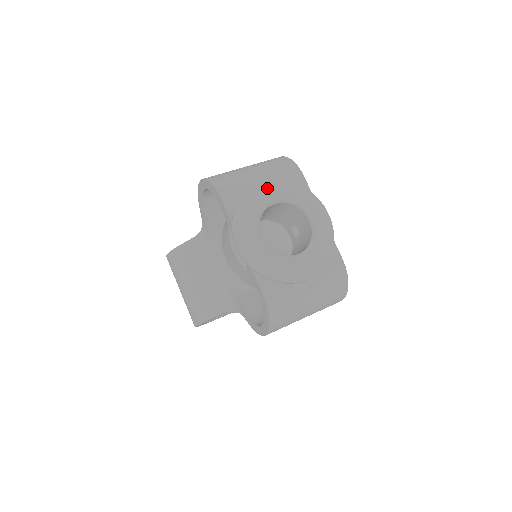
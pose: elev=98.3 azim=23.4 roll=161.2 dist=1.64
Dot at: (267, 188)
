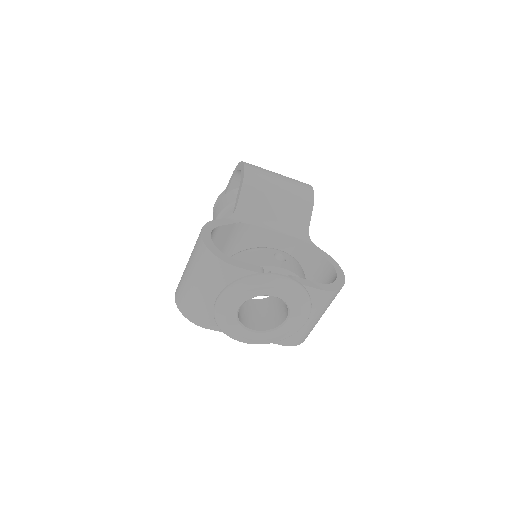
Dot at: (224, 305)
